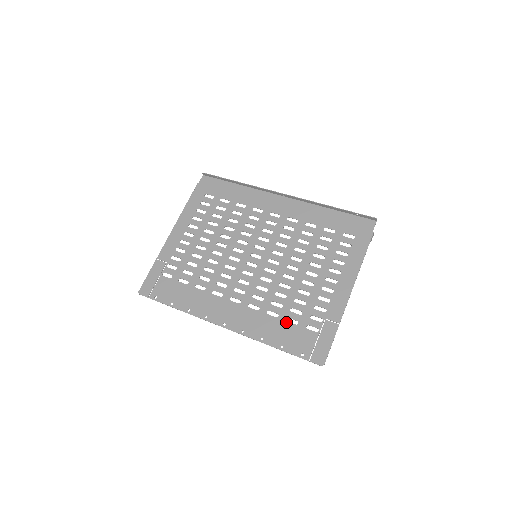
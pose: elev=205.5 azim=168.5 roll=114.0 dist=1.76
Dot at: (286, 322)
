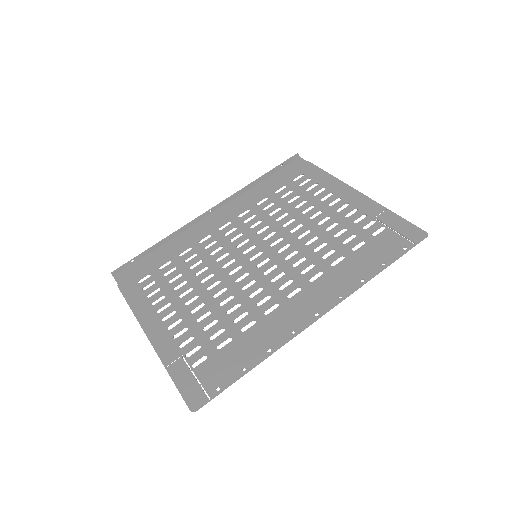
Dot at: (356, 251)
